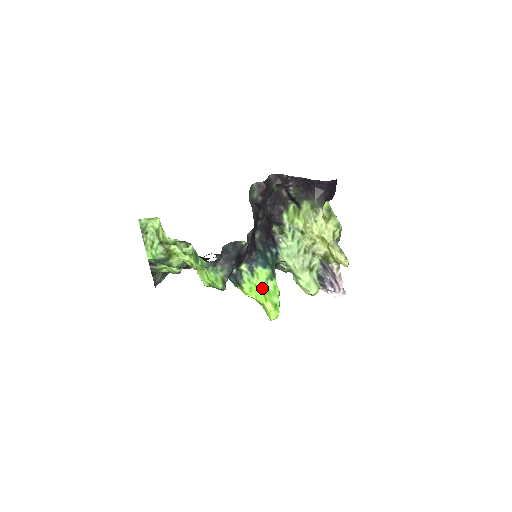
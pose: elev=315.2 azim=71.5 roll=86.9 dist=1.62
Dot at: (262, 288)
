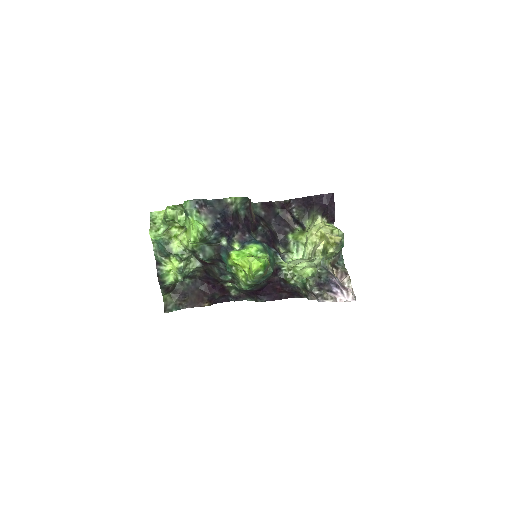
Dot at: (250, 254)
